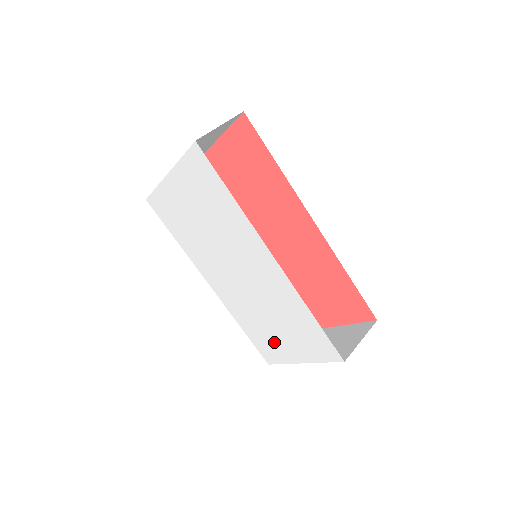
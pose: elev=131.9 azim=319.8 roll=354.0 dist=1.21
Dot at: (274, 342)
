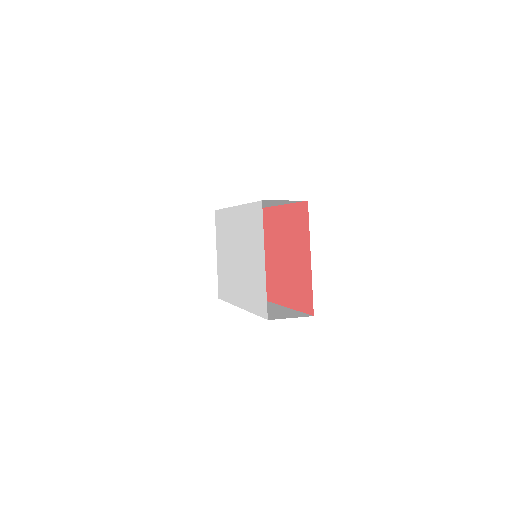
Dot at: (257, 278)
